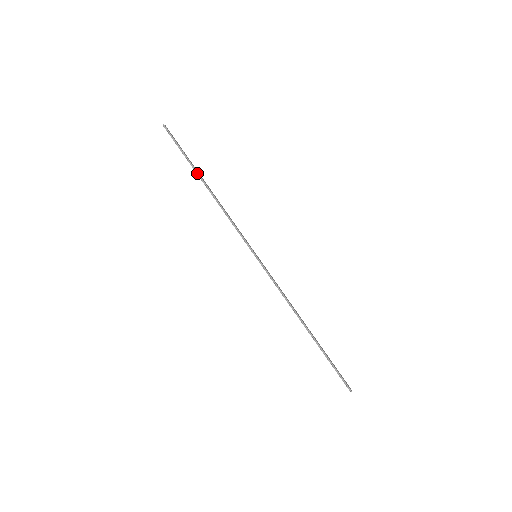
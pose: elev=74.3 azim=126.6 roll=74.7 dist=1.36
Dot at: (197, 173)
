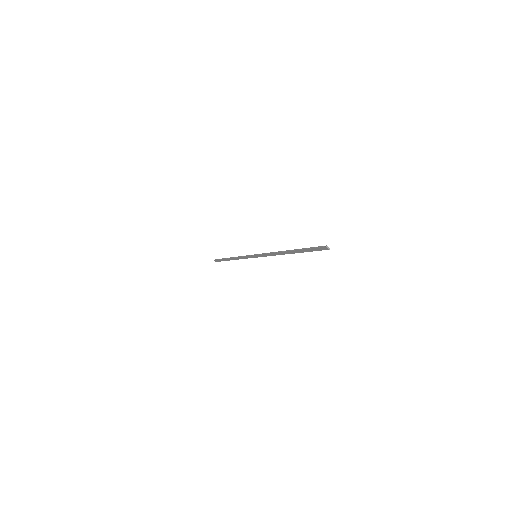
Dot at: (227, 258)
